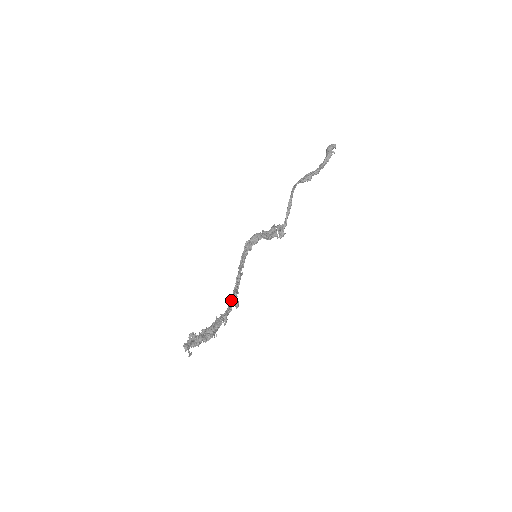
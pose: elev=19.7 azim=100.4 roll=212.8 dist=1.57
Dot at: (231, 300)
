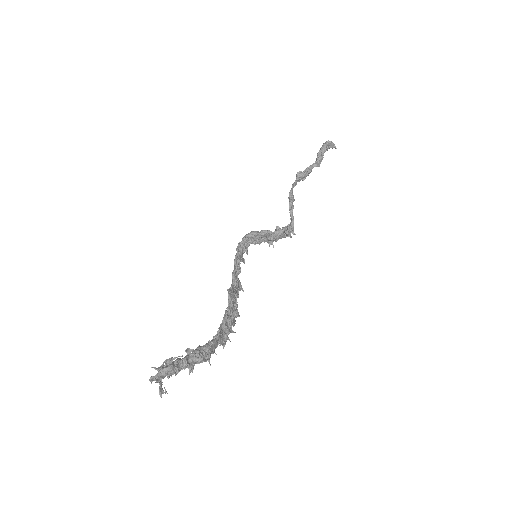
Dot at: occluded
